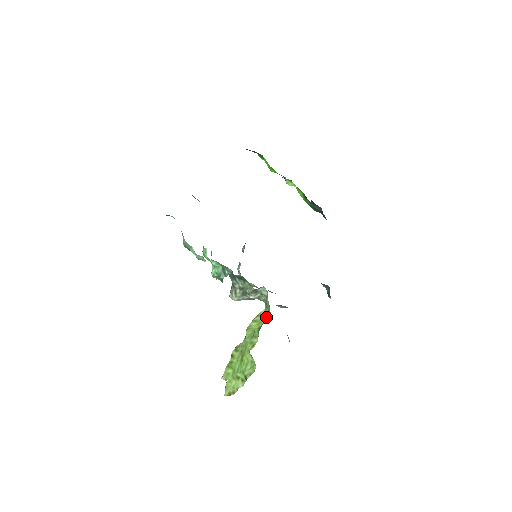
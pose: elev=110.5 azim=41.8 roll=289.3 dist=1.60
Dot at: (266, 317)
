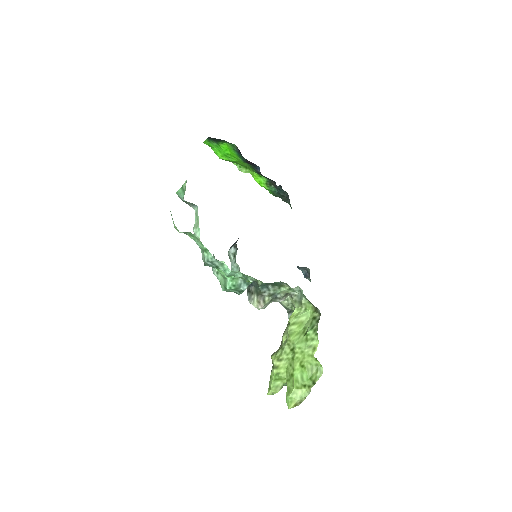
Dot at: (306, 316)
